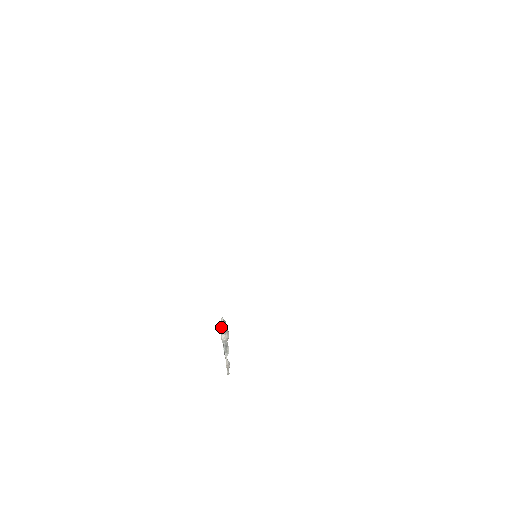
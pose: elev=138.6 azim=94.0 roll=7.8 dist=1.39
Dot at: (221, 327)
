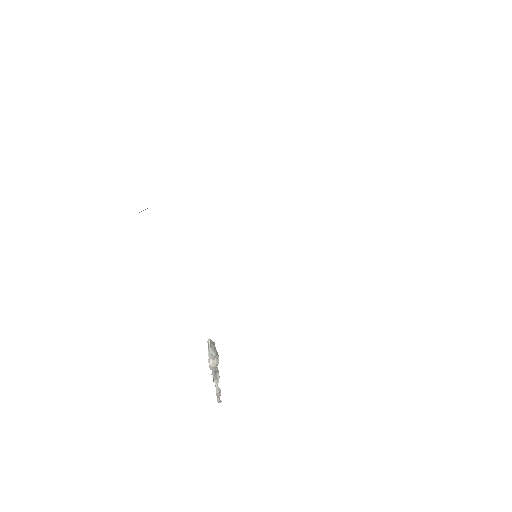
Dot at: (208, 350)
